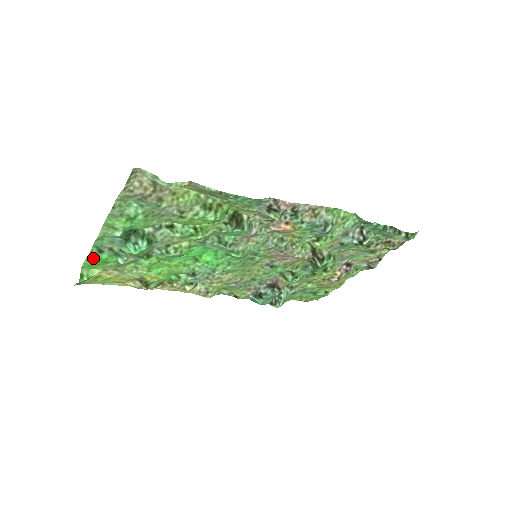
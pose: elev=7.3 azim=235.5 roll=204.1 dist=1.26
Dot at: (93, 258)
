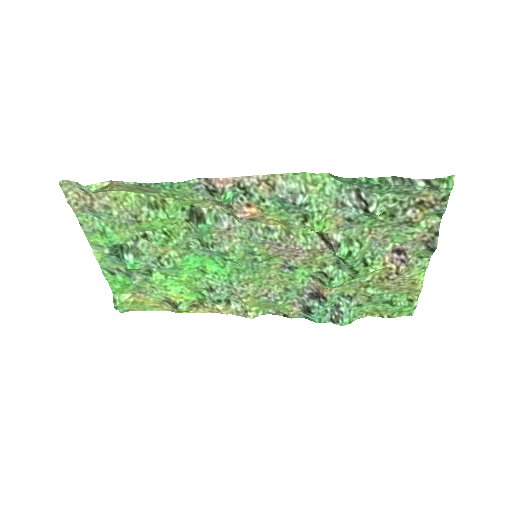
Dot at: (113, 282)
